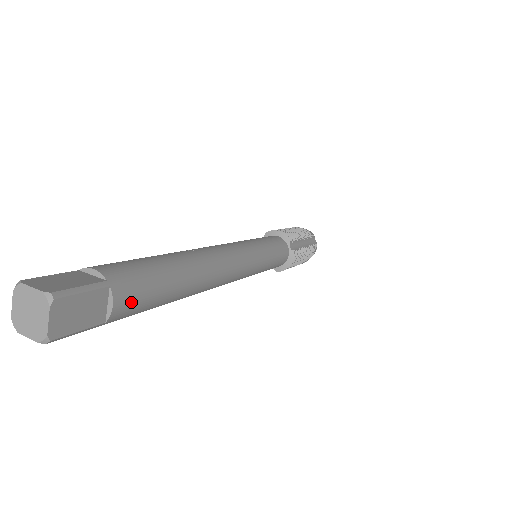
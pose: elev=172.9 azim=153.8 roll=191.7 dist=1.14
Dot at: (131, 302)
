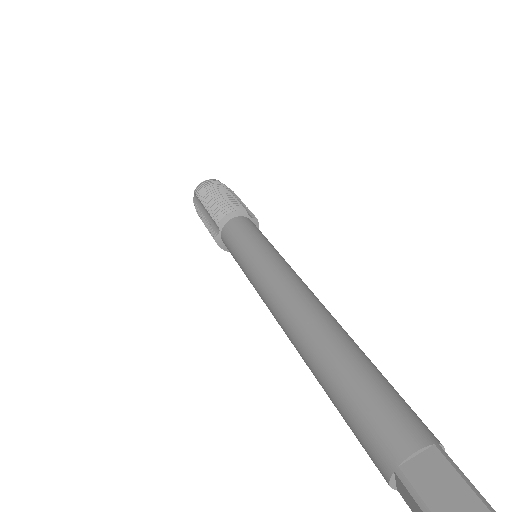
Dot at: occluded
